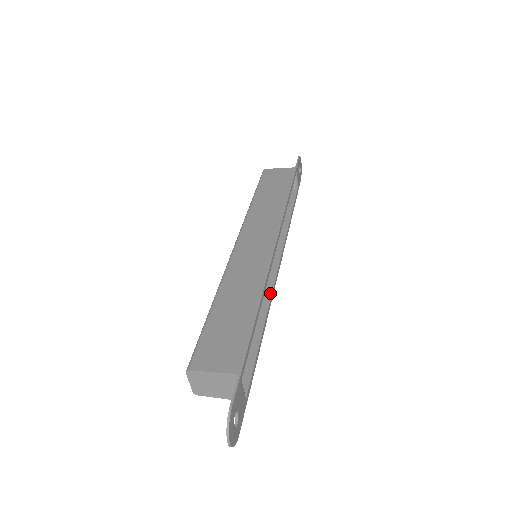
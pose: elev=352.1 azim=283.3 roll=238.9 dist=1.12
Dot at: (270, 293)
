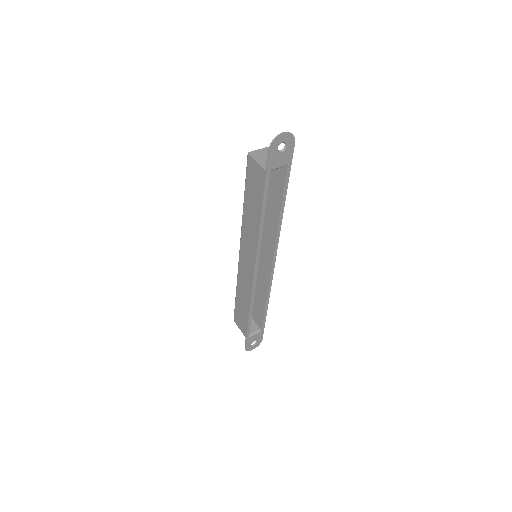
Dot at: (268, 282)
